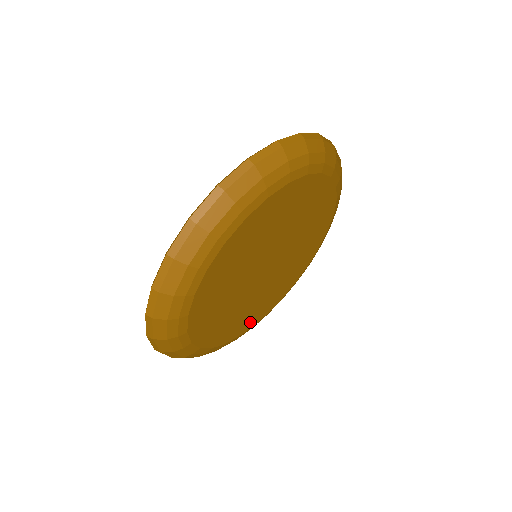
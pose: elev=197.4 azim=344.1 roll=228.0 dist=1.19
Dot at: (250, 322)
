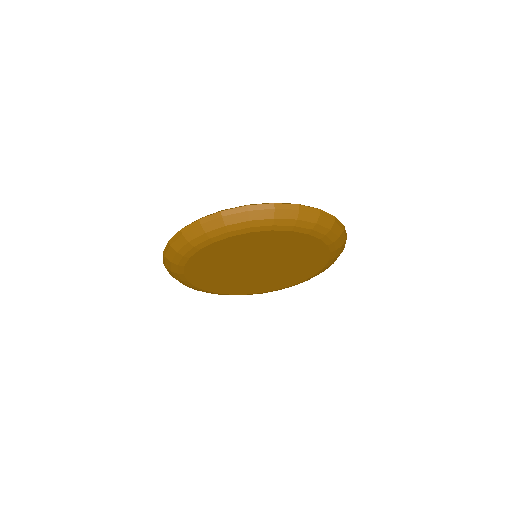
Dot at: (282, 285)
